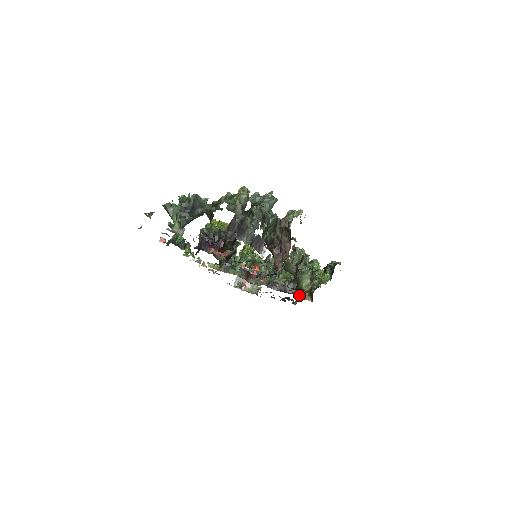
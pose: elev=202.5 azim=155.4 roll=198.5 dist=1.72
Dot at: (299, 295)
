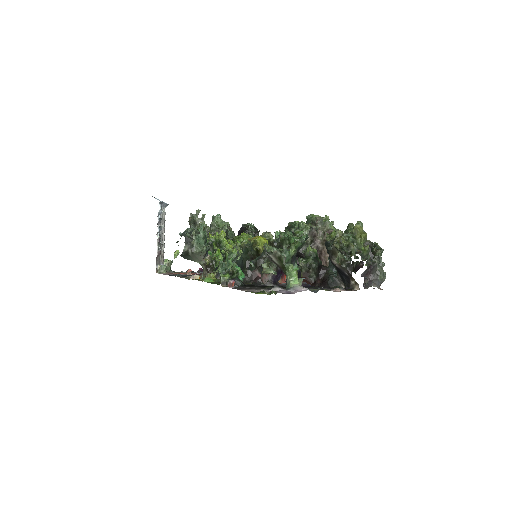
Dot at: occluded
